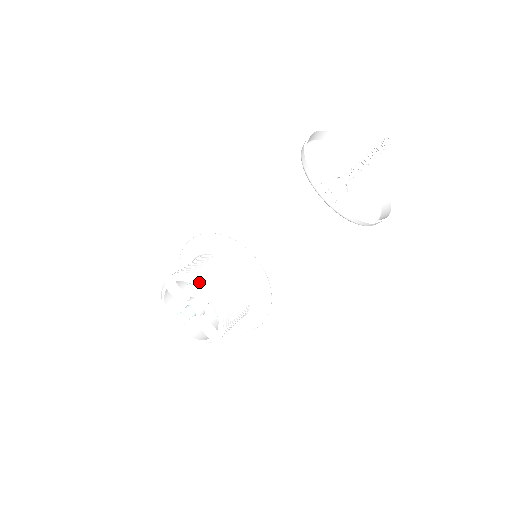
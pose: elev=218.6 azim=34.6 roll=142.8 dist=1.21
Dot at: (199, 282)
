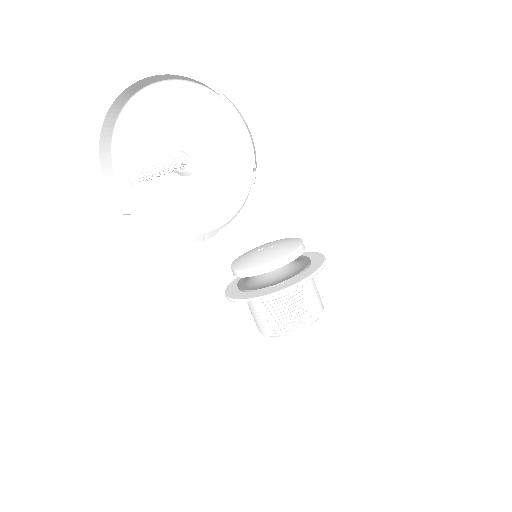
Dot at: occluded
